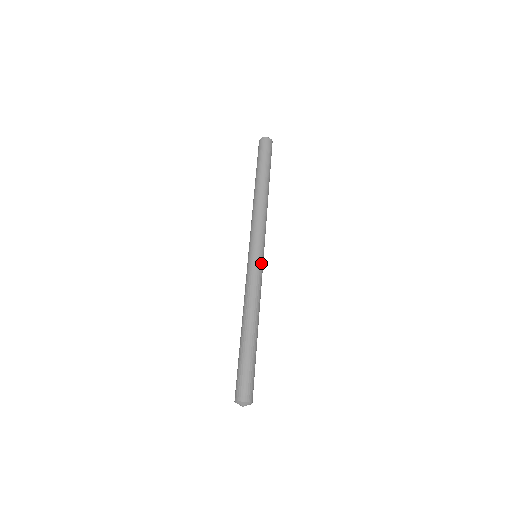
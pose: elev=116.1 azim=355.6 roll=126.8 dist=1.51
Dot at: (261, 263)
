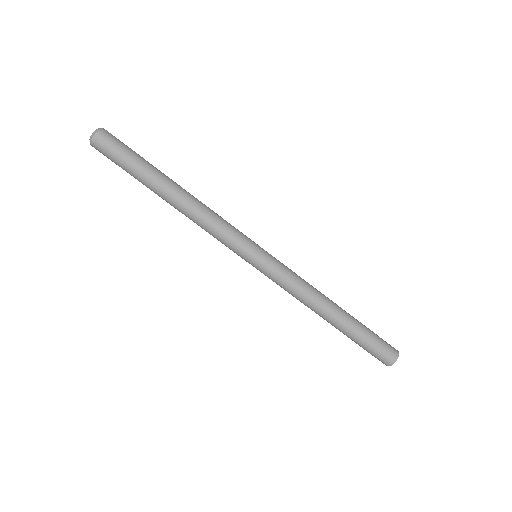
Dot at: (271, 258)
